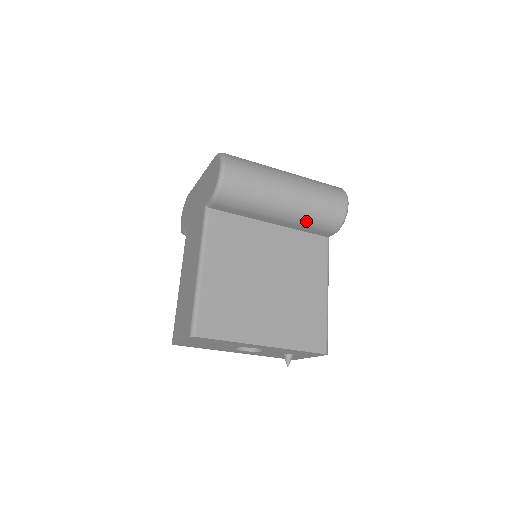
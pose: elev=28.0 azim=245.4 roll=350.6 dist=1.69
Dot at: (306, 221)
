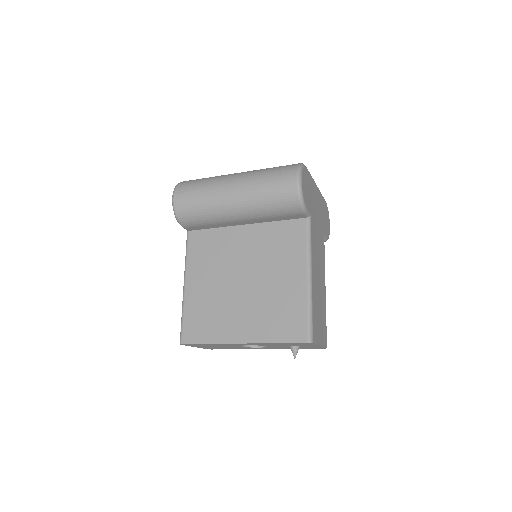
Dot at: (264, 213)
